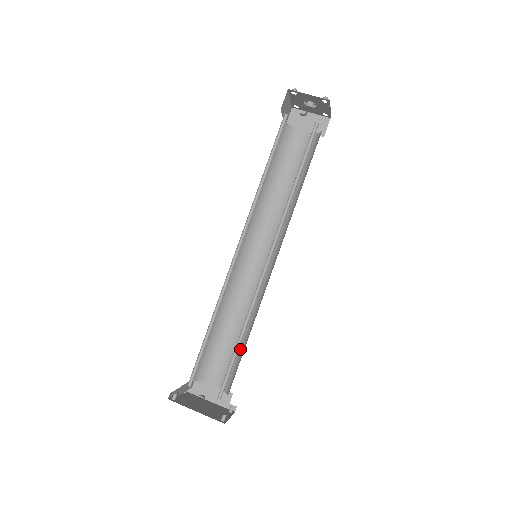
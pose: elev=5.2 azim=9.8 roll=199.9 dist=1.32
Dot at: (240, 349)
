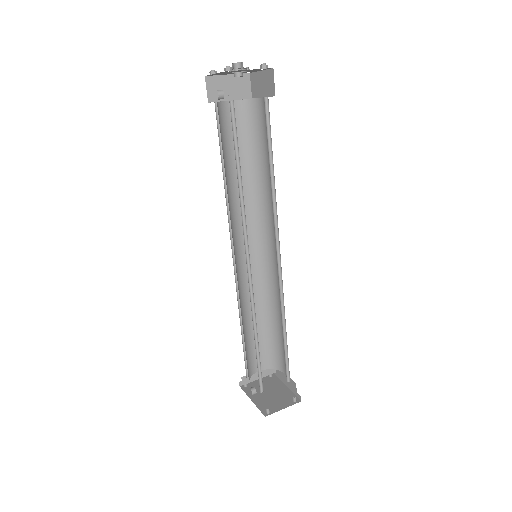
Dot at: occluded
